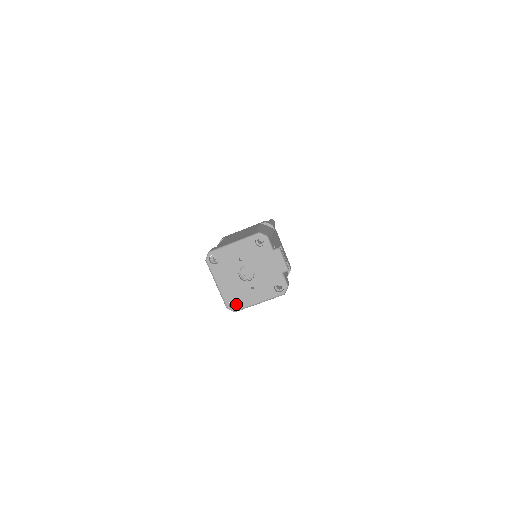
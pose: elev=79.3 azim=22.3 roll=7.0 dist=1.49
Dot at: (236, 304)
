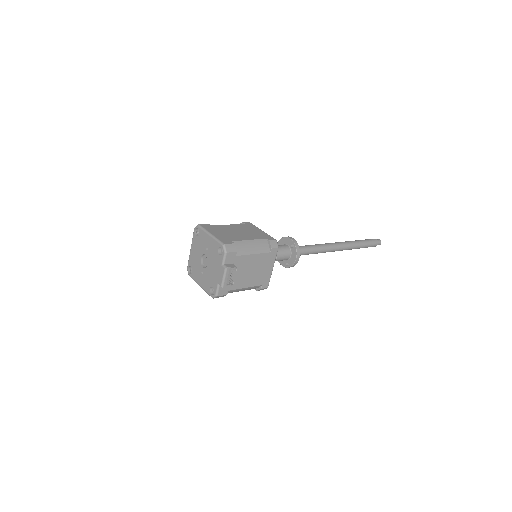
Dot at: (192, 272)
